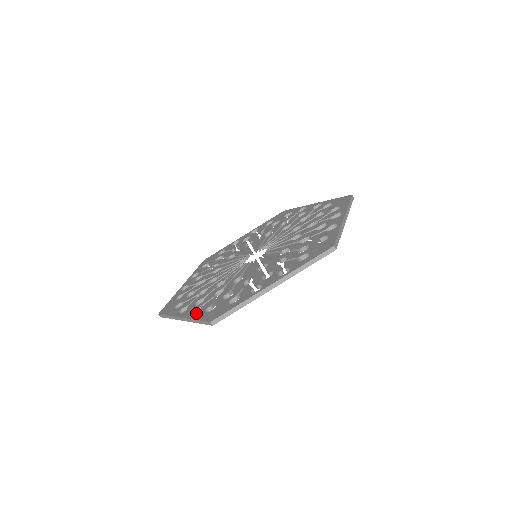
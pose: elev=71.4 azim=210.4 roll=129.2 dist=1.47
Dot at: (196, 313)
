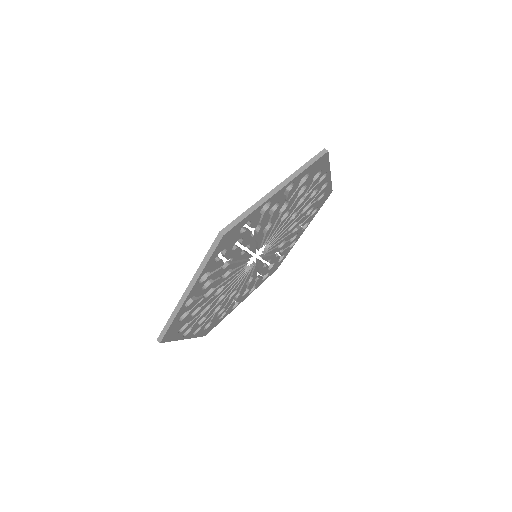
Dot at: occluded
